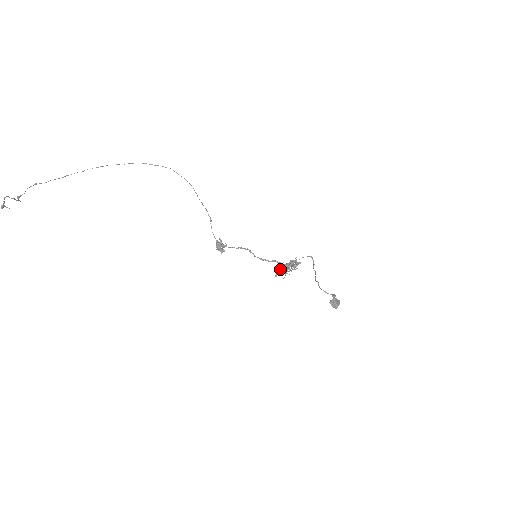
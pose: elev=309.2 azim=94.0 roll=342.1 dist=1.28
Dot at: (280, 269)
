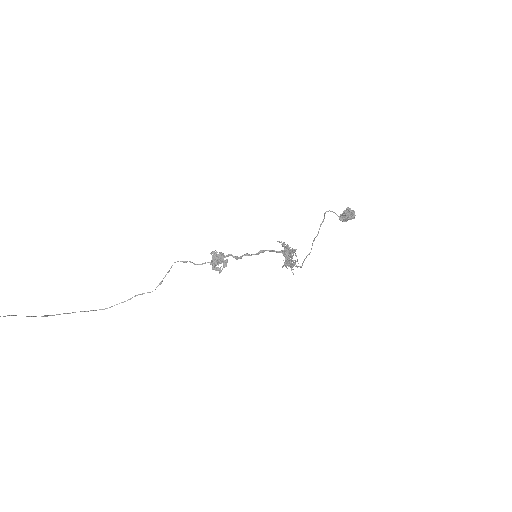
Dot at: (286, 258)
